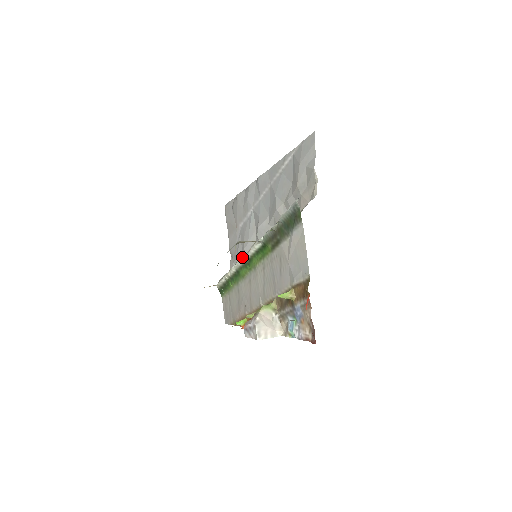
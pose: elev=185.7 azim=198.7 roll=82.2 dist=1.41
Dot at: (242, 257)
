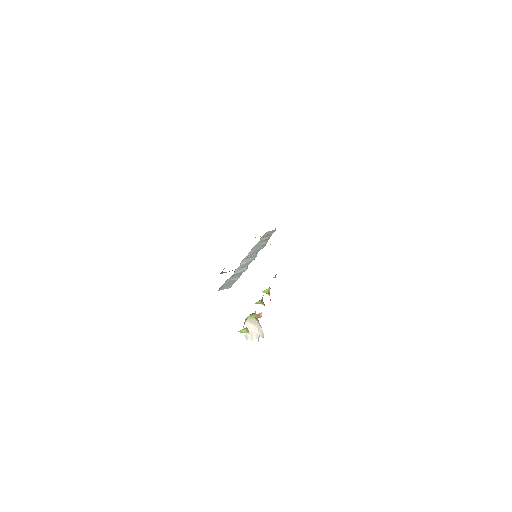
Dot at: occluded
